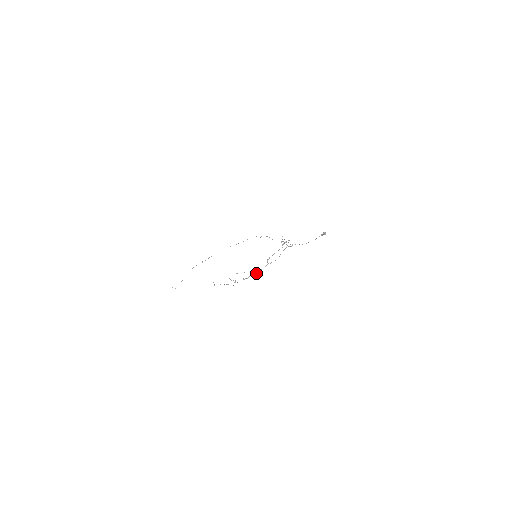
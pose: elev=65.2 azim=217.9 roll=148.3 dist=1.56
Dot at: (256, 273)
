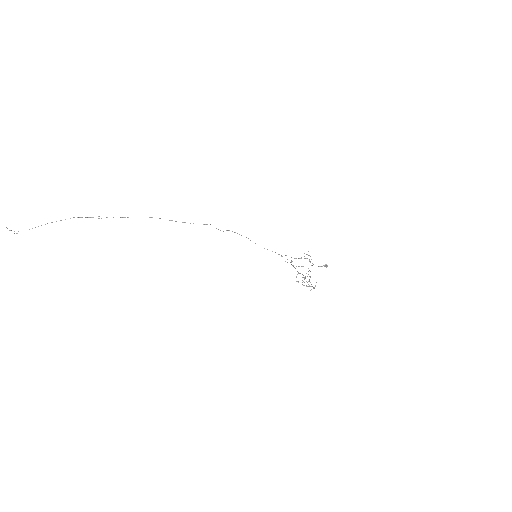
Dot at: occluded
